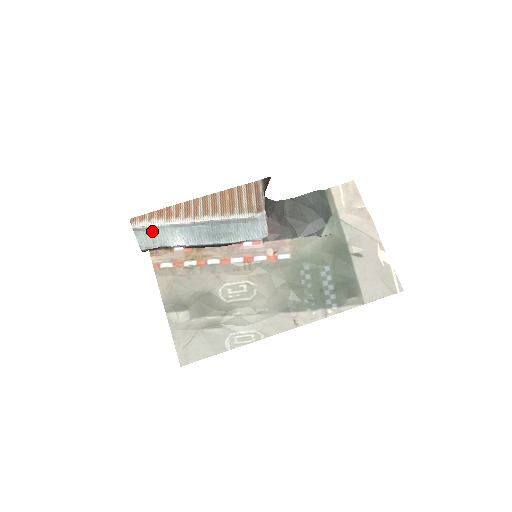
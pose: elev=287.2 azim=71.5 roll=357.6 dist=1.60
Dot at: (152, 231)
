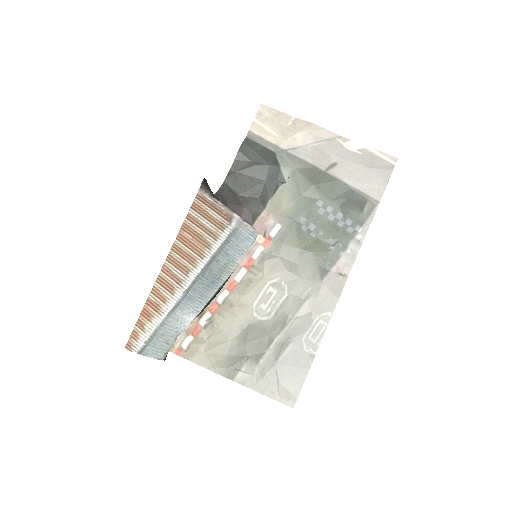
Dot at: (156, 337)
